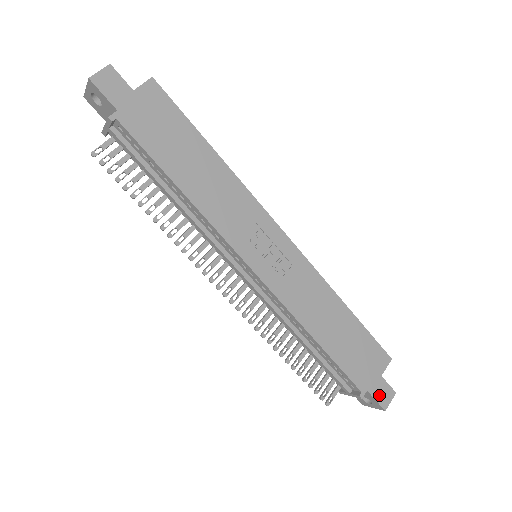
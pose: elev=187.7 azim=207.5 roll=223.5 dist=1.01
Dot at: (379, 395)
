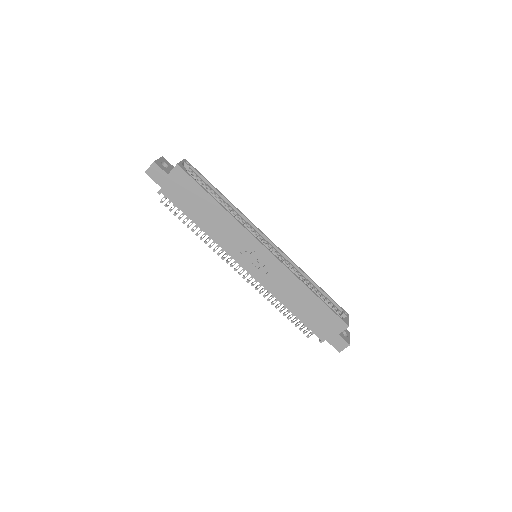
Dot at: (335, 344)
